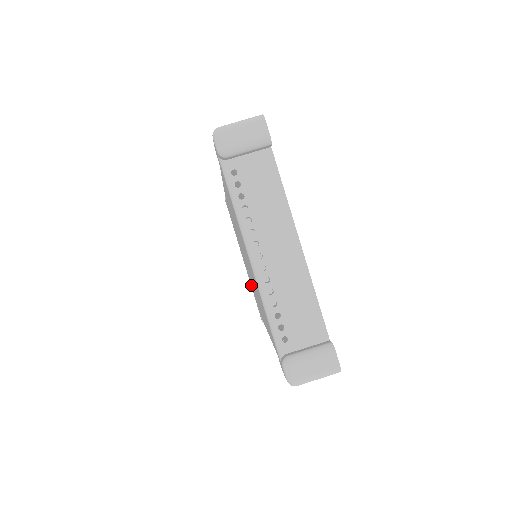
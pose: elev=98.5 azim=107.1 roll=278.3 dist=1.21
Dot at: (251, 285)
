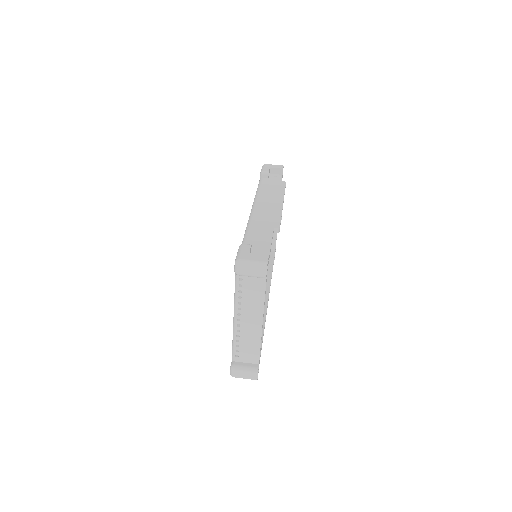
Dot at: occluded
